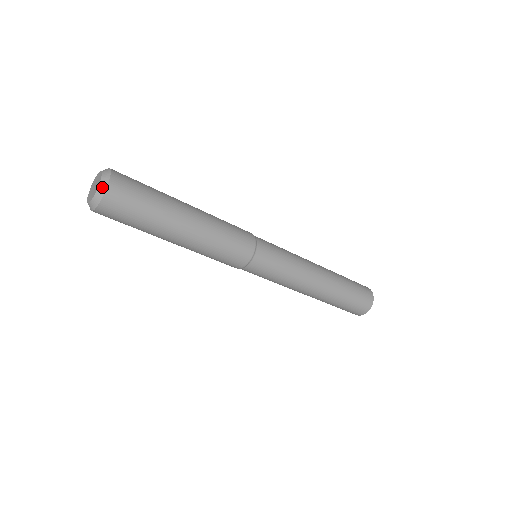
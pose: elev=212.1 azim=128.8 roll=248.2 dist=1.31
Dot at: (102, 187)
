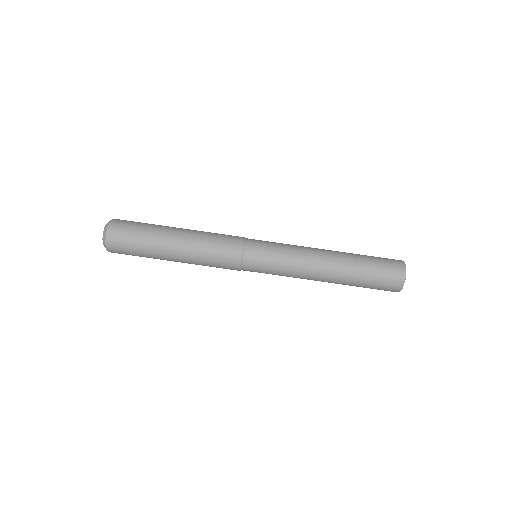
Dot at: occluded
